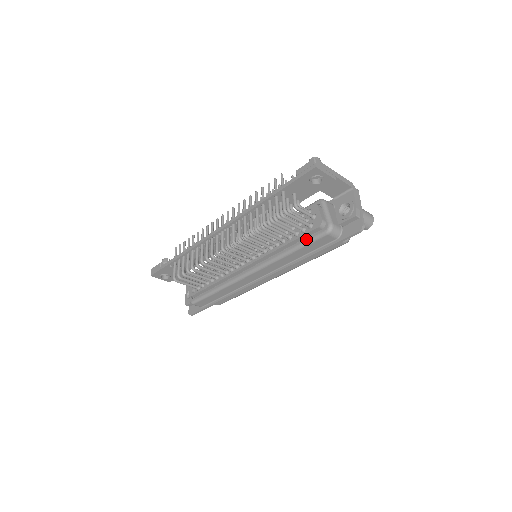
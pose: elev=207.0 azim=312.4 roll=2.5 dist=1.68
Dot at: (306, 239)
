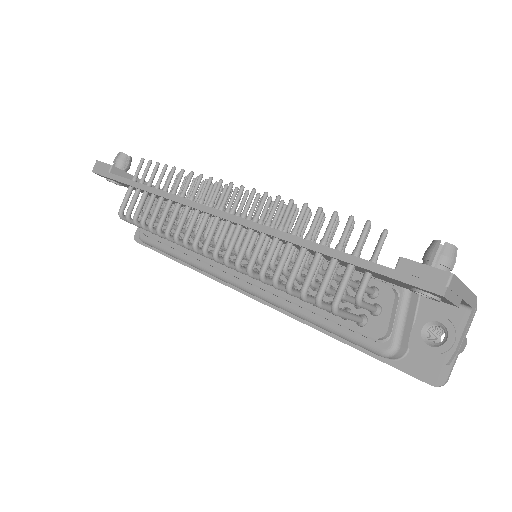
Dot at: (342, 329)
